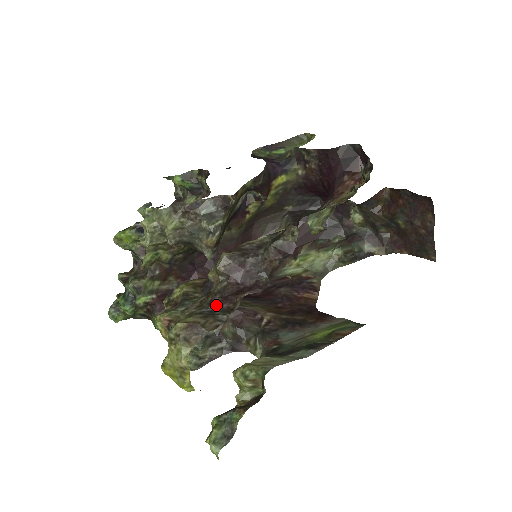
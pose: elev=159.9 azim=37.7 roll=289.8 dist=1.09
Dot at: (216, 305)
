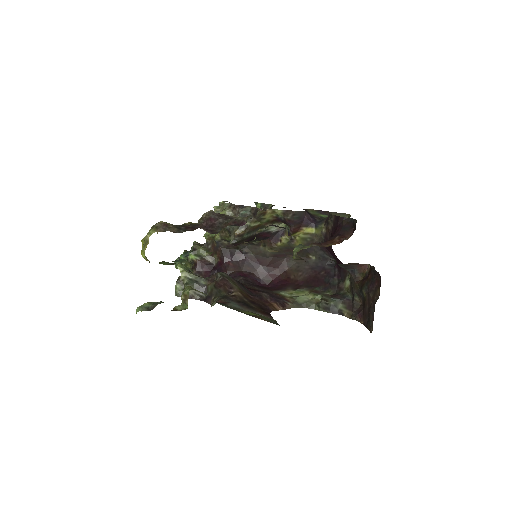
Dot at: (186, 227)
